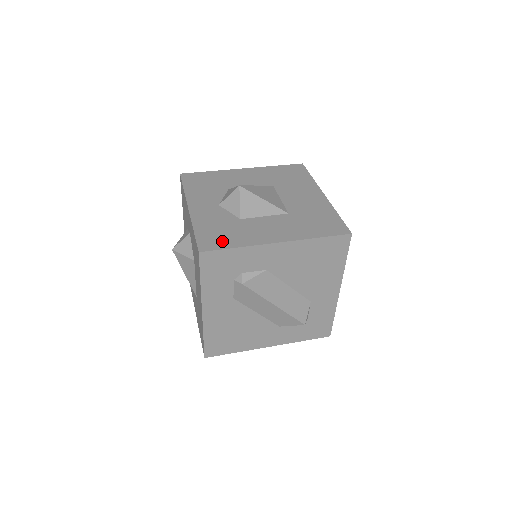
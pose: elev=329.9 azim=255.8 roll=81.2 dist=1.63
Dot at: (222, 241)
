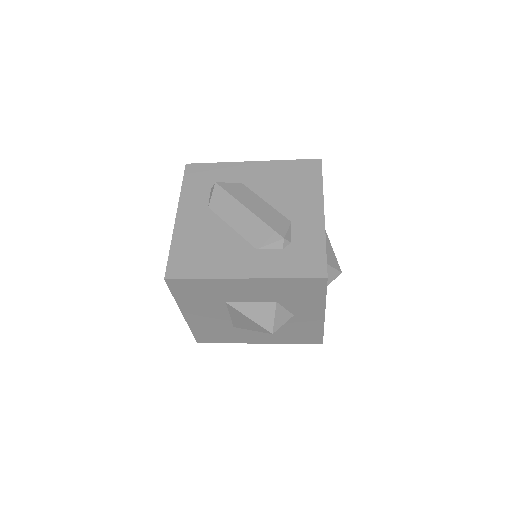
Dot at: occluded
